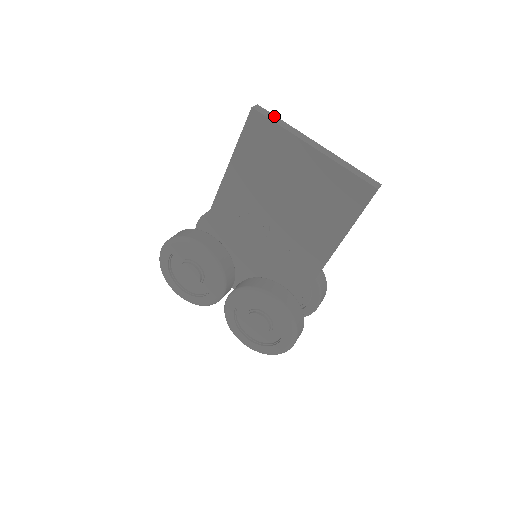
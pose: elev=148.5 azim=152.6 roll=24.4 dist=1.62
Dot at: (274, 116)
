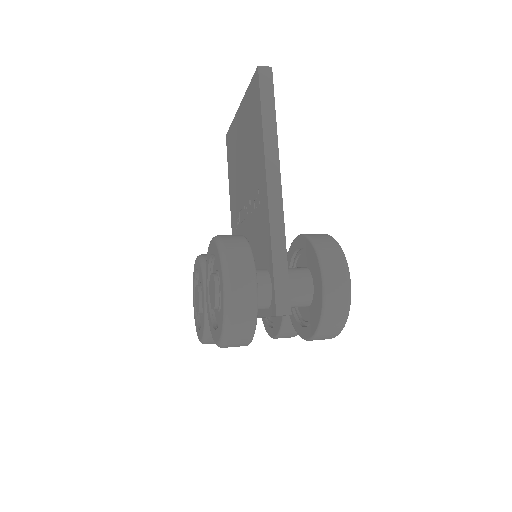
Dot at: occluded
